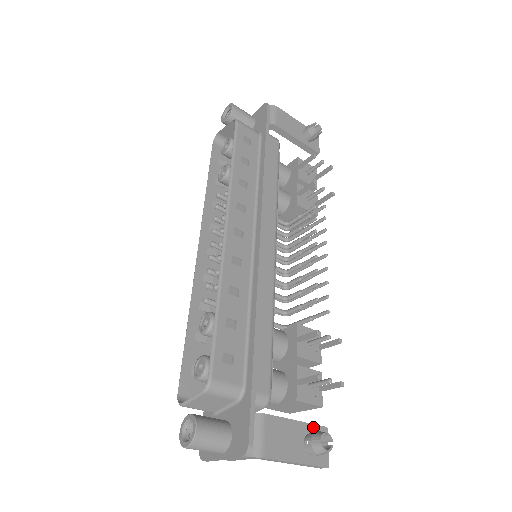
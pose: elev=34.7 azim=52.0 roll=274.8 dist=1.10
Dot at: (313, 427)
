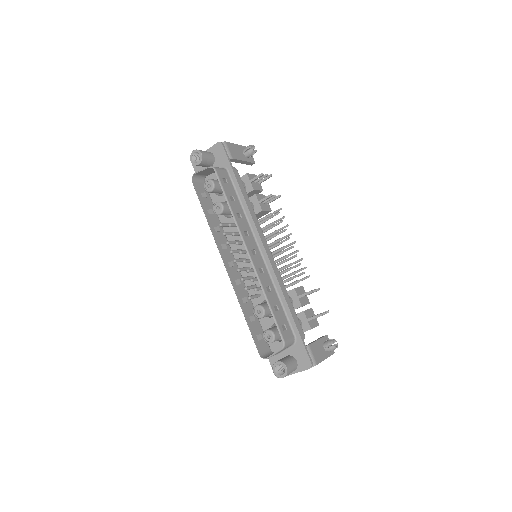
Dot at: (323, 338)
